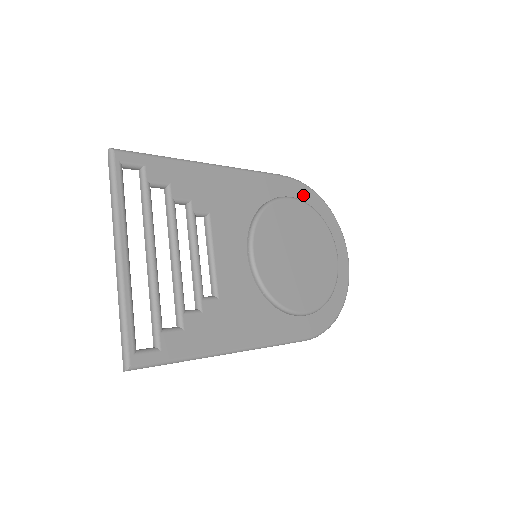
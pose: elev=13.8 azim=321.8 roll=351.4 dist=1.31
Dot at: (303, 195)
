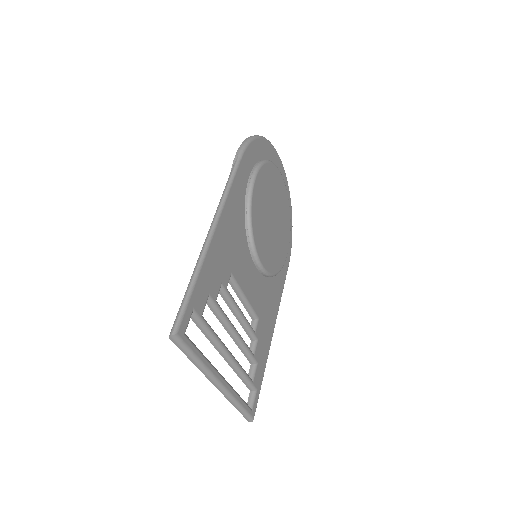
Dot at: (253, 155)
